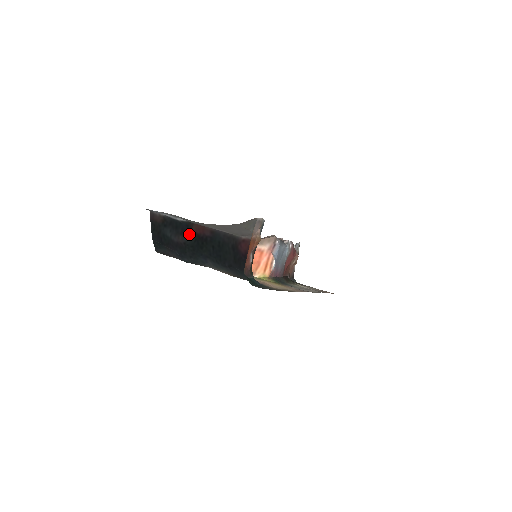
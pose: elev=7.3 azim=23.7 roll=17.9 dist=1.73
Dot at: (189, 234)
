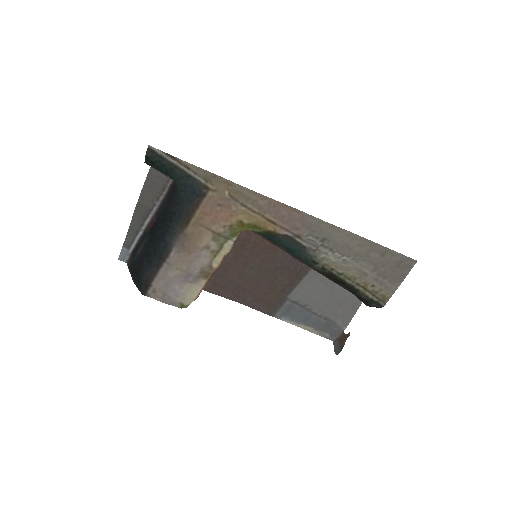
Dot at: (145, 236)
